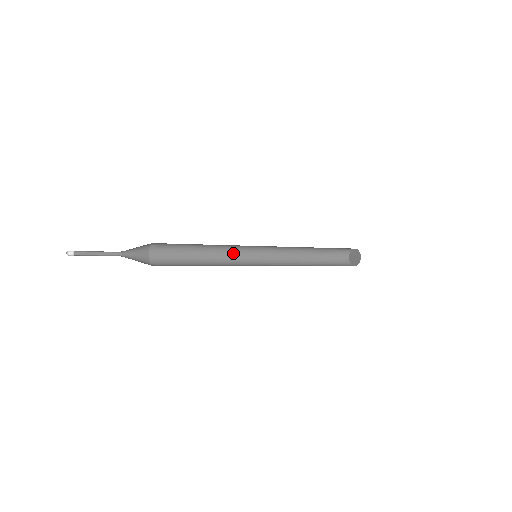
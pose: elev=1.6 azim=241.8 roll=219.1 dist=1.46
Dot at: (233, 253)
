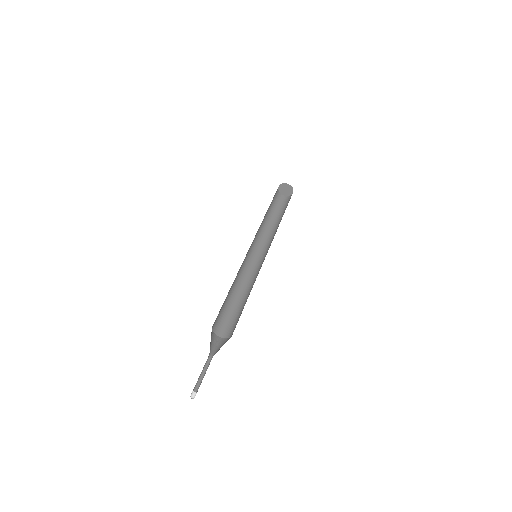
Dot at: occluded
